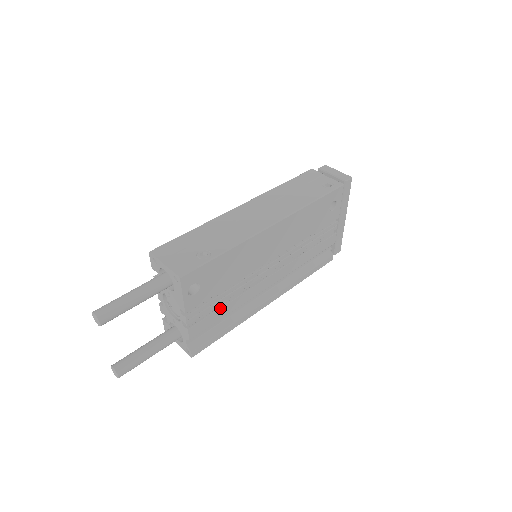
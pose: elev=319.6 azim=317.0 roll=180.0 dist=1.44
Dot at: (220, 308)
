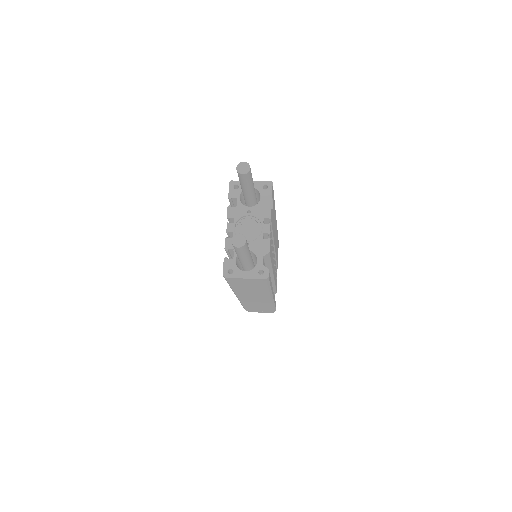
Dot at: occluded
